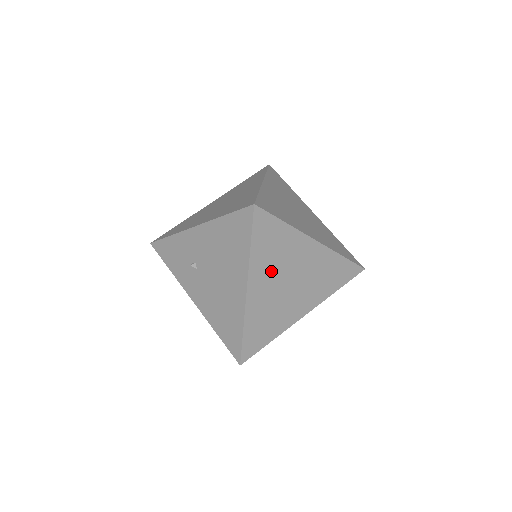
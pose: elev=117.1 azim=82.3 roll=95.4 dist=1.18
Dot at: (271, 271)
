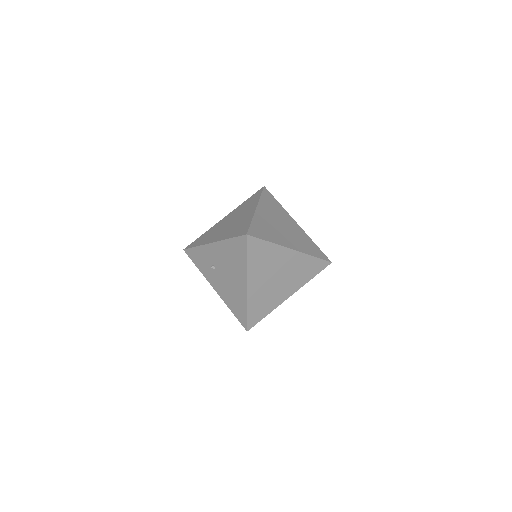
Dot at: (262, 272)
